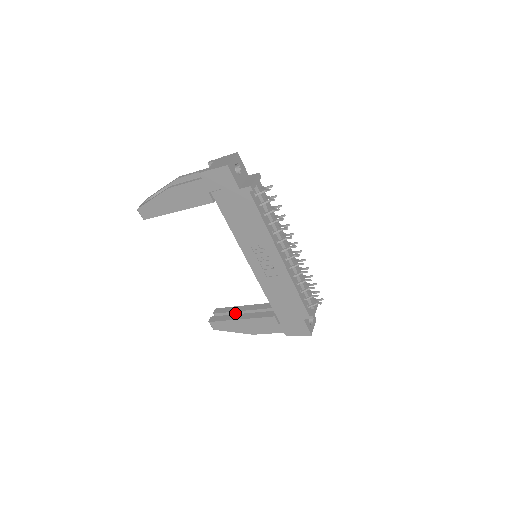
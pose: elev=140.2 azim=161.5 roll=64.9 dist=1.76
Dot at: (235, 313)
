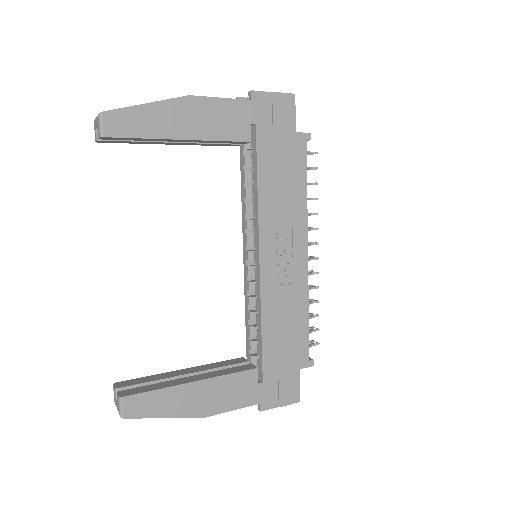
Dot at: occluded
